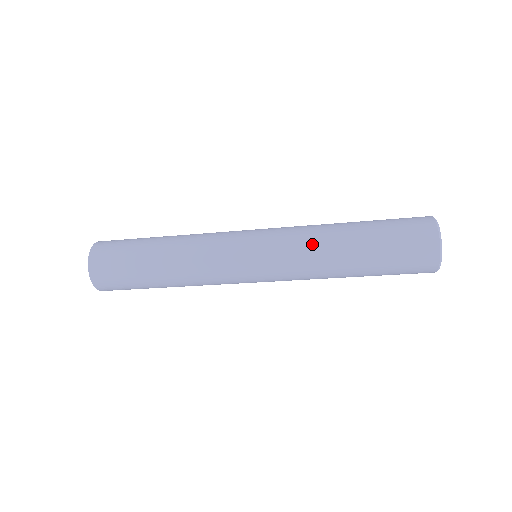
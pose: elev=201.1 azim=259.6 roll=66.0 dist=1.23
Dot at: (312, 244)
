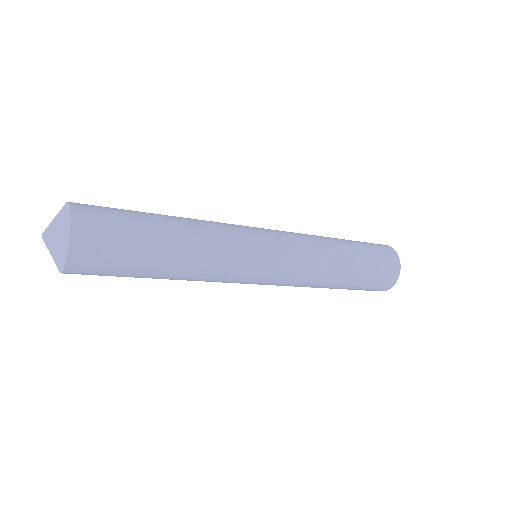
Dot at: (321, 268)
